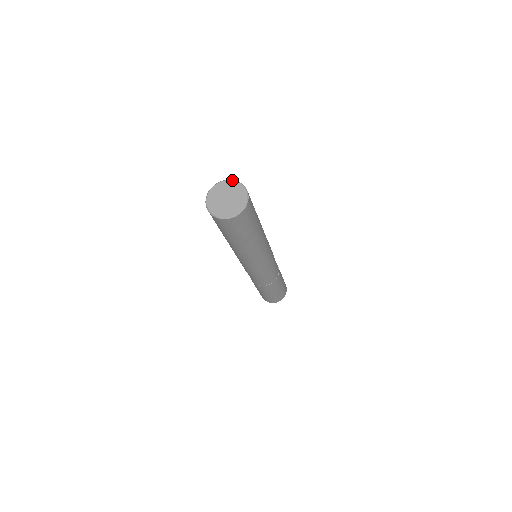
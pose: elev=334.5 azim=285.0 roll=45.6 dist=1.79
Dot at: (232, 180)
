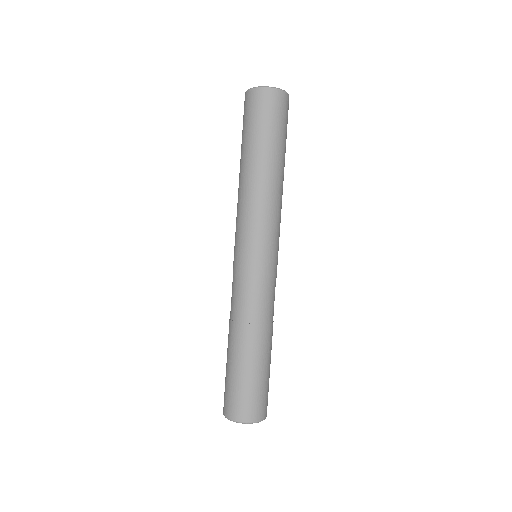
Dot at: occluded
